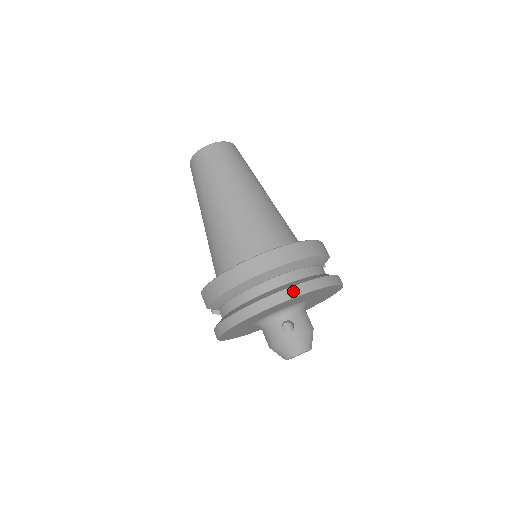
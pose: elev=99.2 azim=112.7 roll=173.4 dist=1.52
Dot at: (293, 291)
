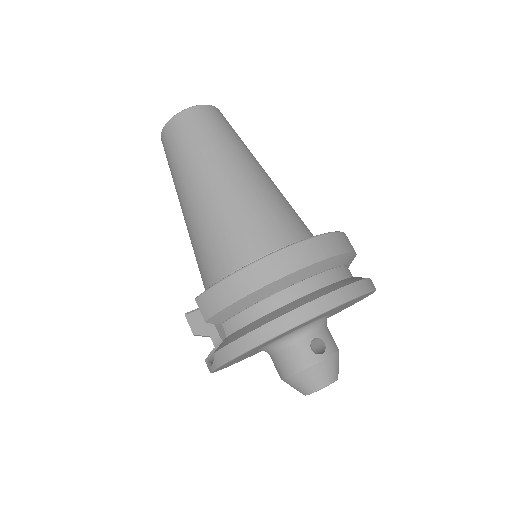
Dot at: (348, 292)
